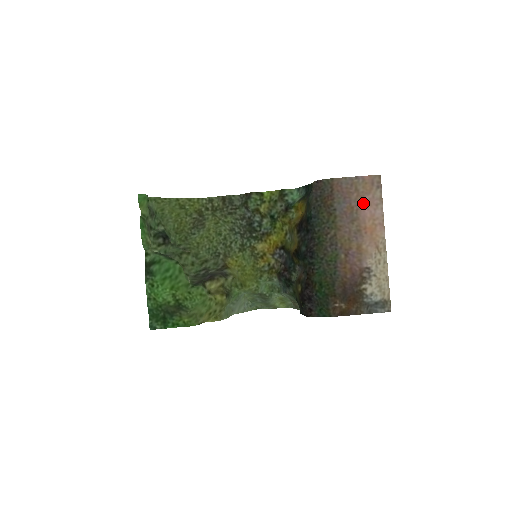
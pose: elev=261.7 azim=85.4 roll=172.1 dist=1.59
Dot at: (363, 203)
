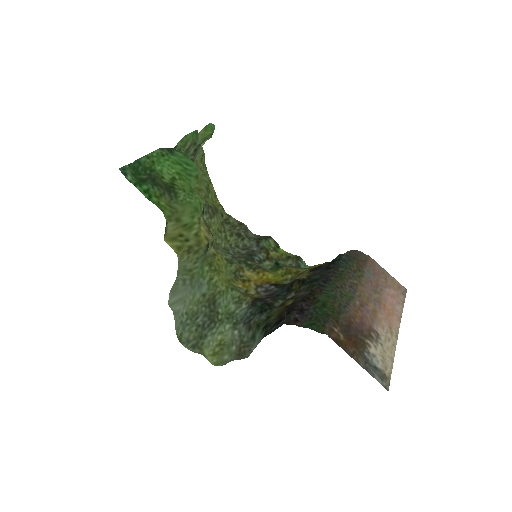
Dot at: (388, 290)
